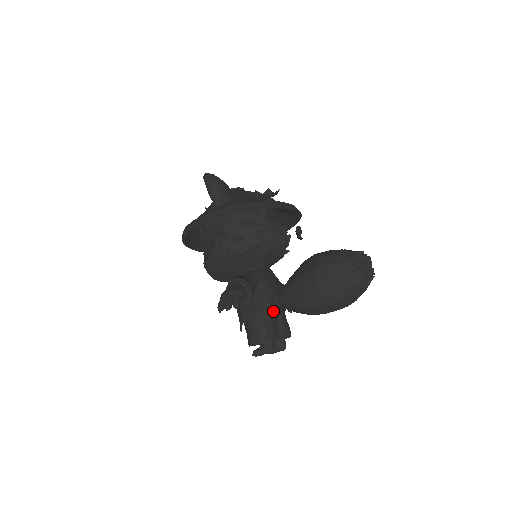
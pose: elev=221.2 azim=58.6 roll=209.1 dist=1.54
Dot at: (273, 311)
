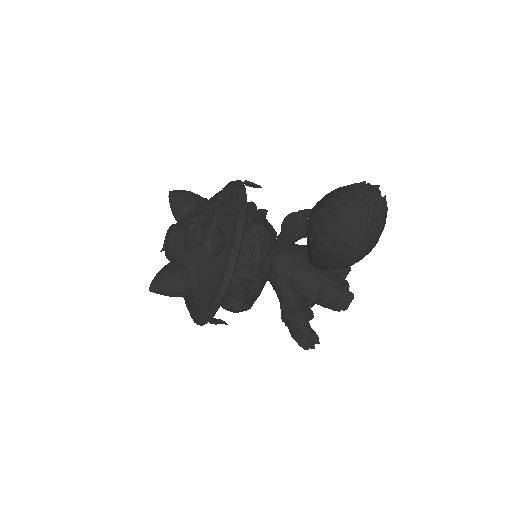
Dot at: (325, 280)
